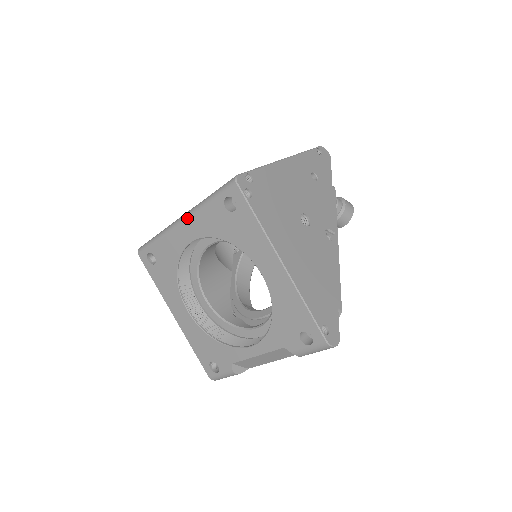
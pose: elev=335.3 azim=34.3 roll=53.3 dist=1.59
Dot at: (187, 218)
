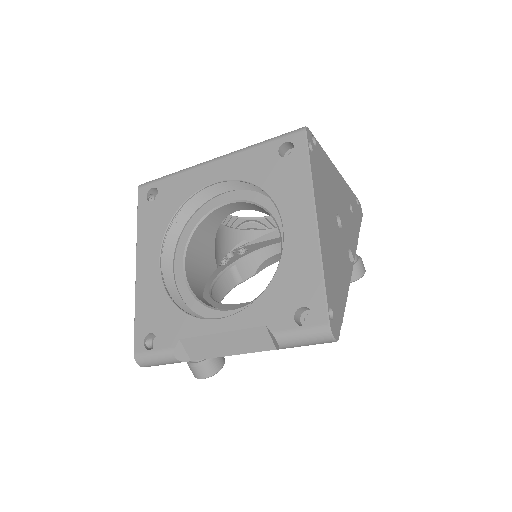
Dot at: (225, 157)
